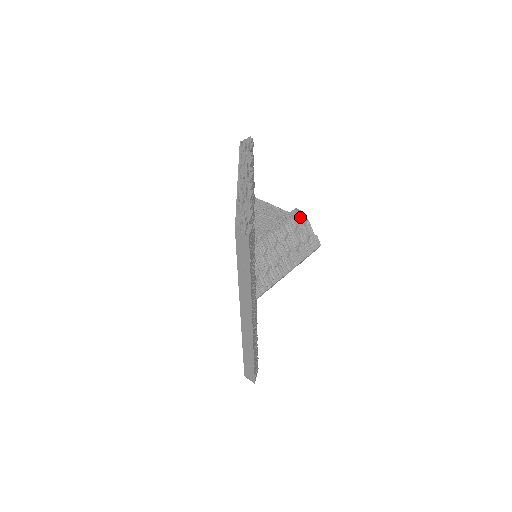
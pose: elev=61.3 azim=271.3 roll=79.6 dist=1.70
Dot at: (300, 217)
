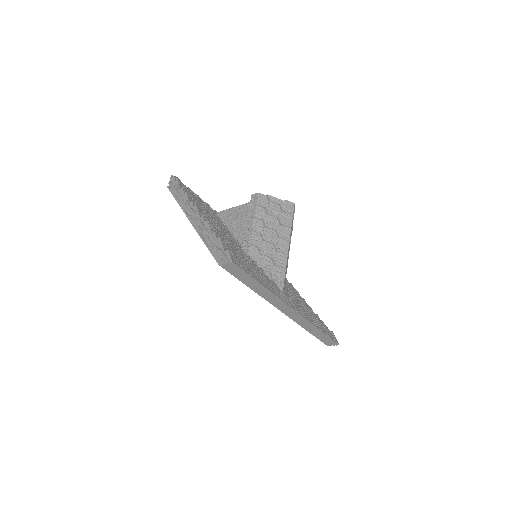
Dot at: (260, 199)
